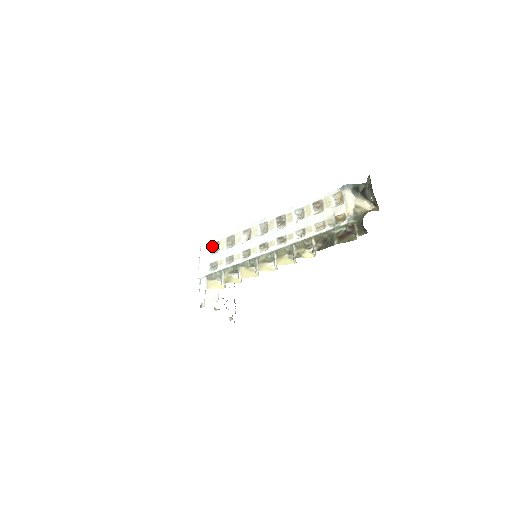
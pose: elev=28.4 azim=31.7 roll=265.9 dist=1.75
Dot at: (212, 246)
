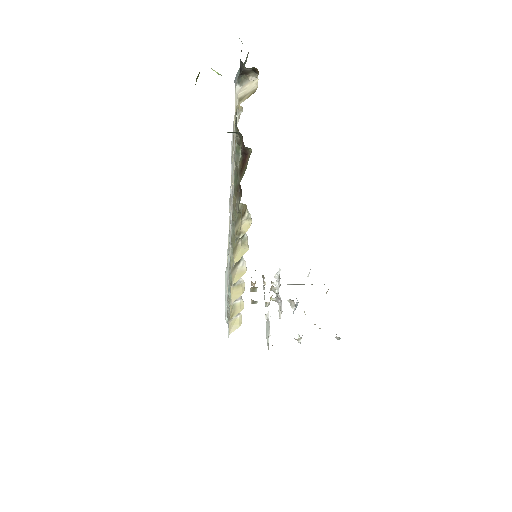
Dot at: occluded
